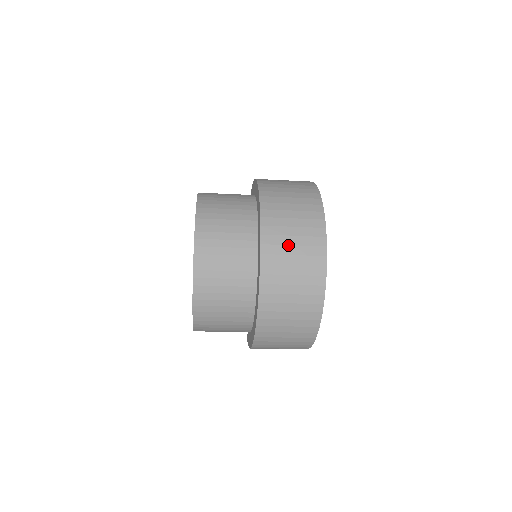
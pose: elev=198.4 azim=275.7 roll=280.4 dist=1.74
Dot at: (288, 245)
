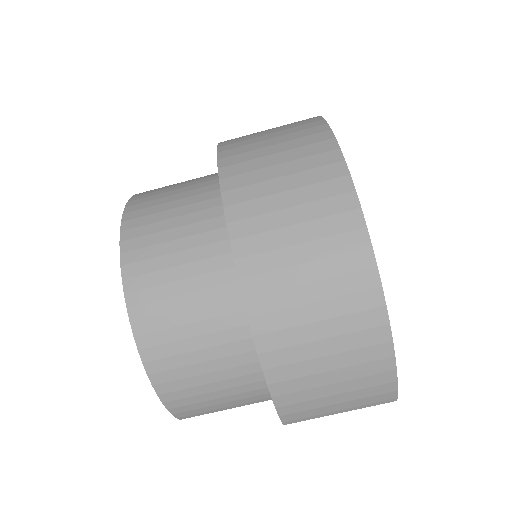
Dot at: (260, 133)
